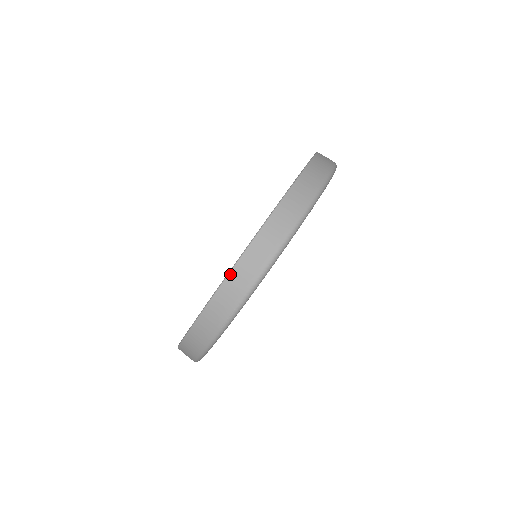
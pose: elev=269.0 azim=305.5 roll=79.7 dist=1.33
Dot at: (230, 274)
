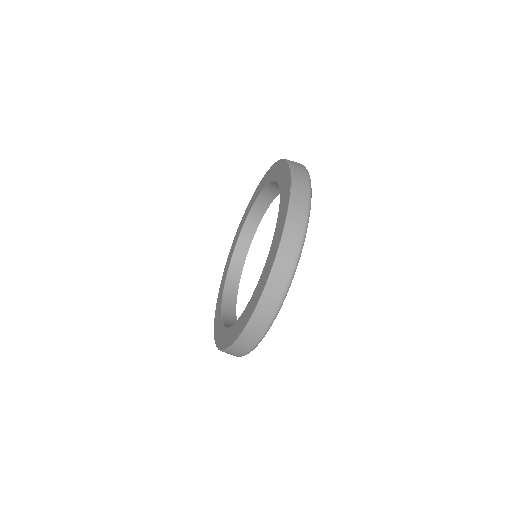
Dot at: (268, 283)
